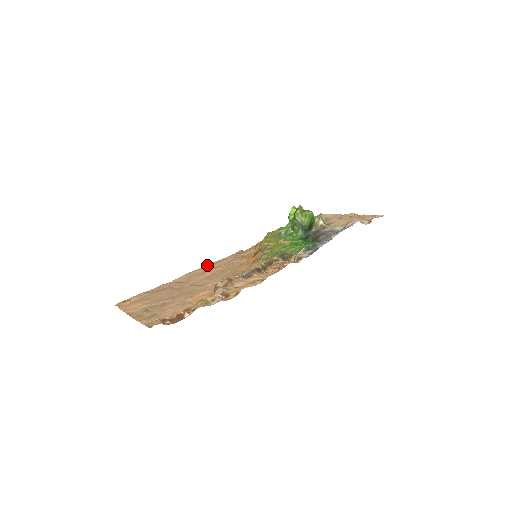
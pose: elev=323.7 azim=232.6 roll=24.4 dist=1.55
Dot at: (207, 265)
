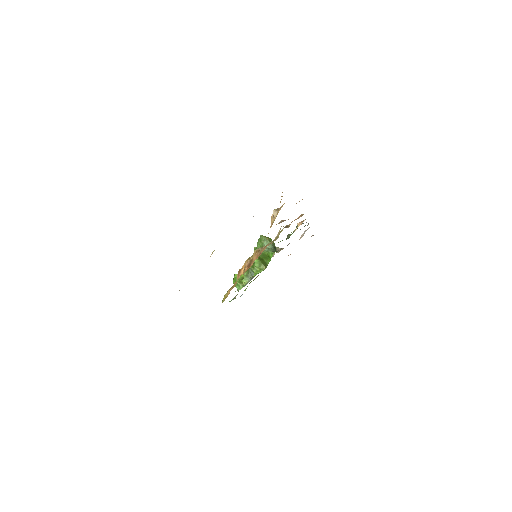
Dot at: occluded
